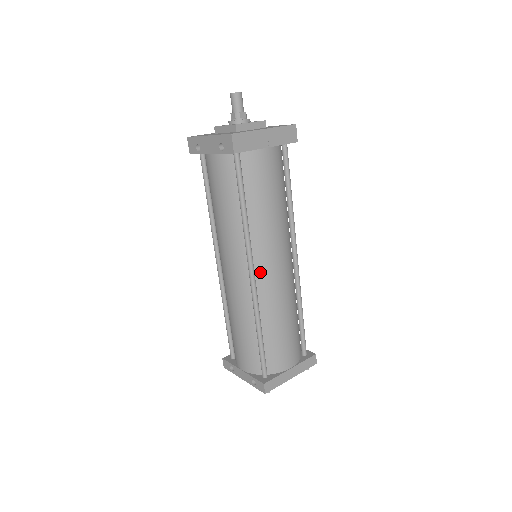
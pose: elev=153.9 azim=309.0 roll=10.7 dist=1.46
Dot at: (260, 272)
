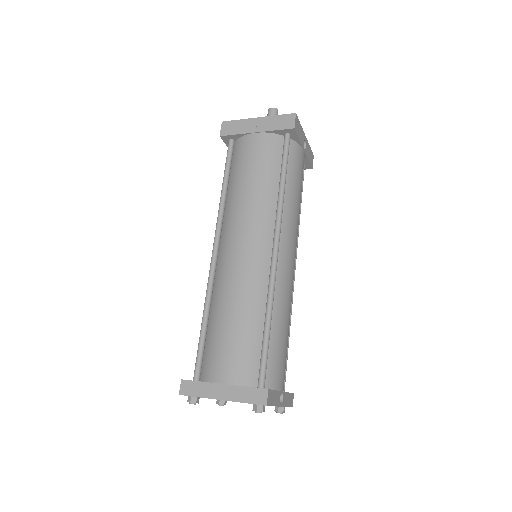
Dot at: (223, 250)
